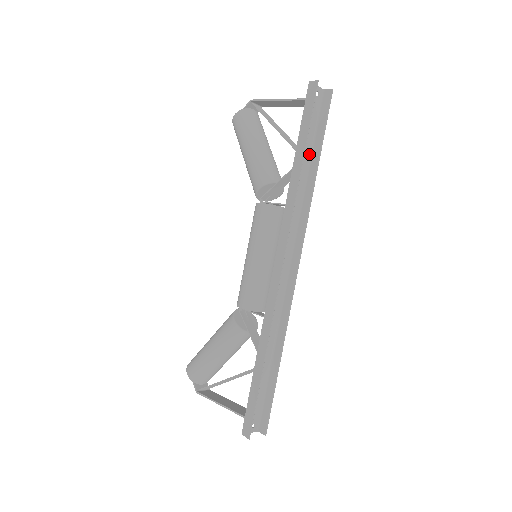
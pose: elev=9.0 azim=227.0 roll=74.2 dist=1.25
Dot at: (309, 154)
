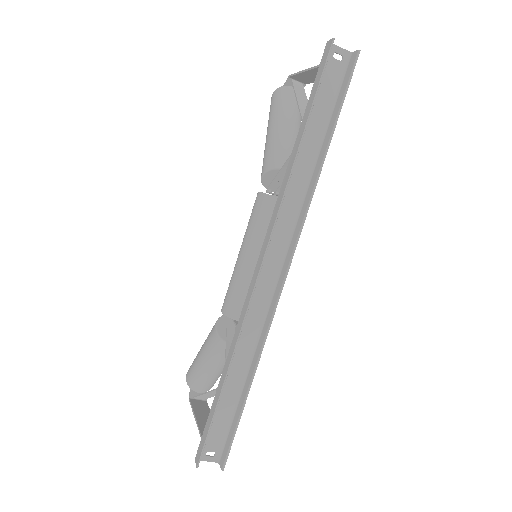
Dot at: (321, 135)
